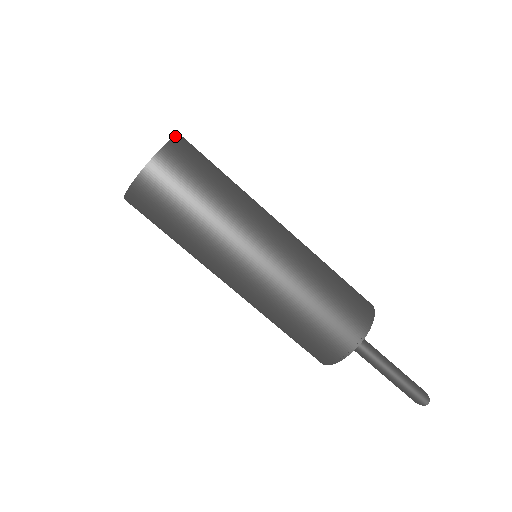
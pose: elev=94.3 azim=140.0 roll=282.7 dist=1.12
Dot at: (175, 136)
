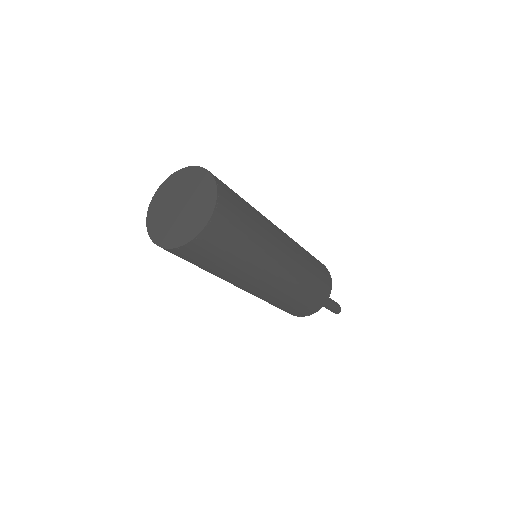
Dot at: (217, 200)
